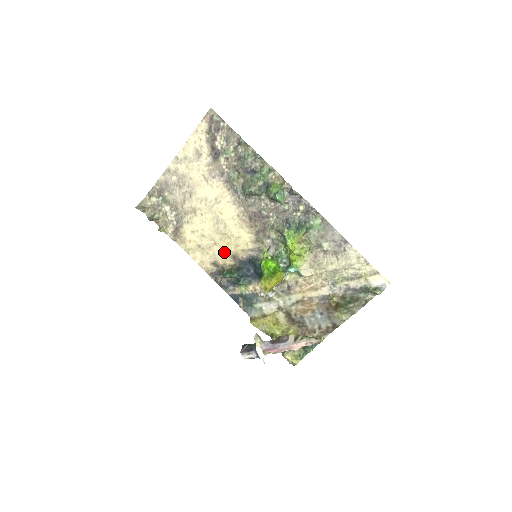
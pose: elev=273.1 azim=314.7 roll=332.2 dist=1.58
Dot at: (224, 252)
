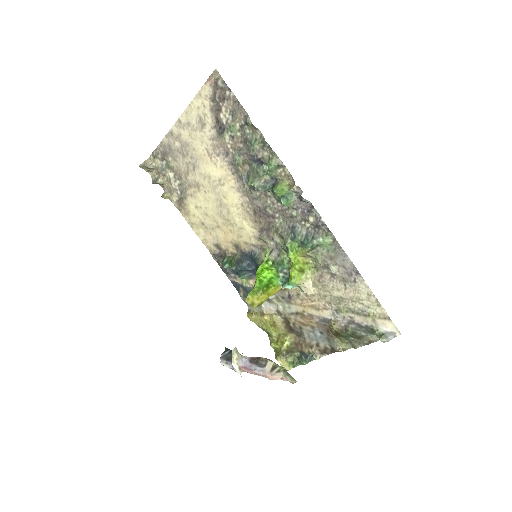
Dot at: (227, 238)
